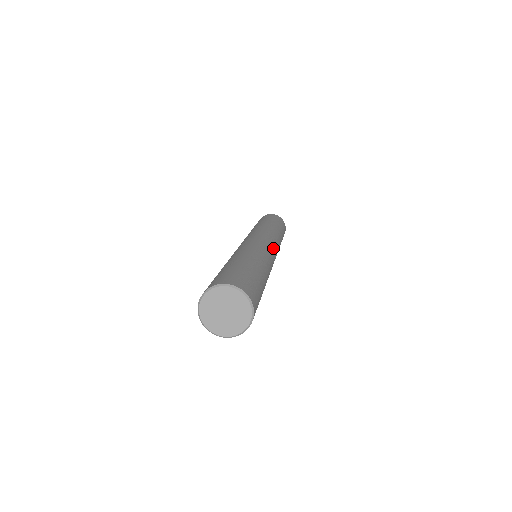
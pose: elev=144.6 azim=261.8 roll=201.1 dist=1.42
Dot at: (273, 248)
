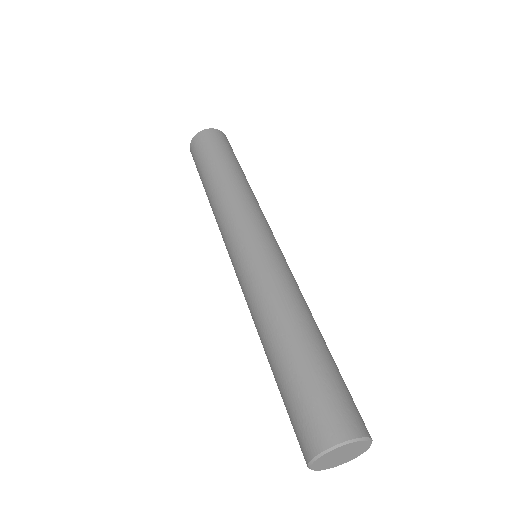
Dot at: (275, 241)
